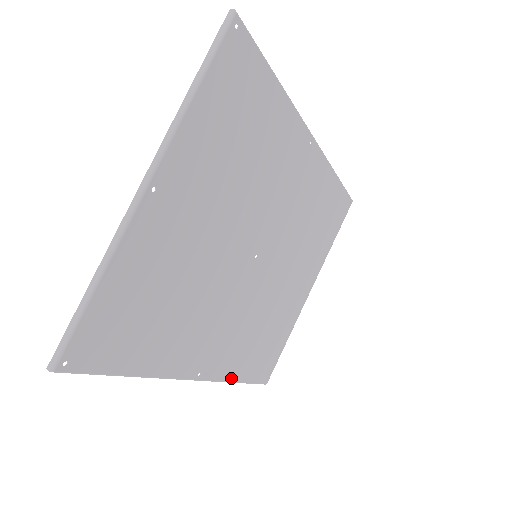
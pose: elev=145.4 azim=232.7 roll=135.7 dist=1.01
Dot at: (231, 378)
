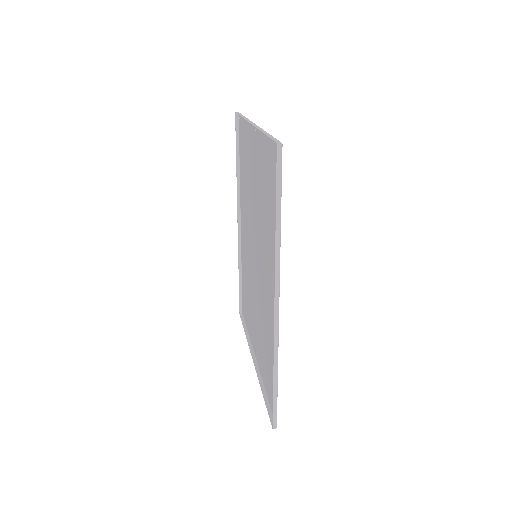
Dot at: (277, 355)
